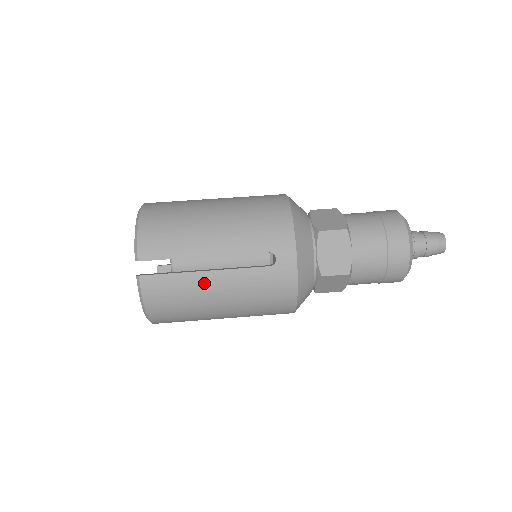
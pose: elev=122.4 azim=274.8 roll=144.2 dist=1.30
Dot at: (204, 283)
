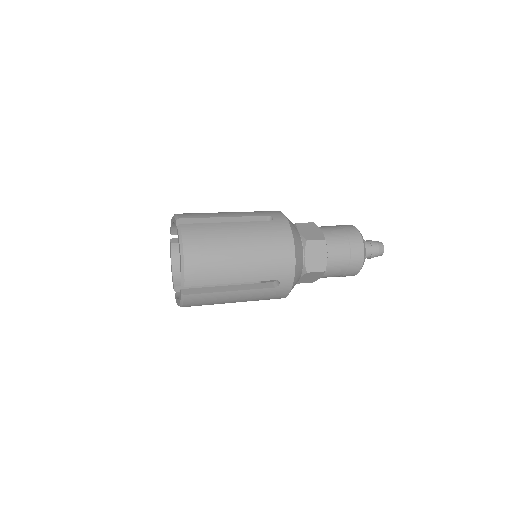
Dot at: (227, 229)
